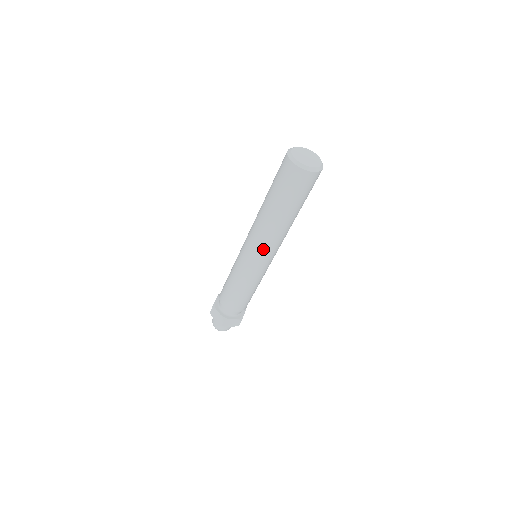
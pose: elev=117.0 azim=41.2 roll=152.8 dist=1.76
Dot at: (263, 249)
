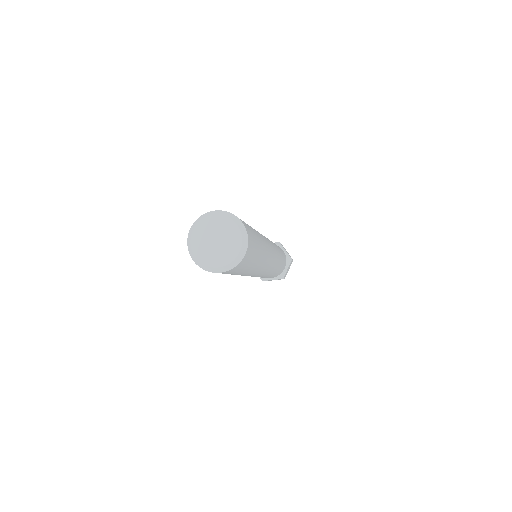
Dot at: occluded
